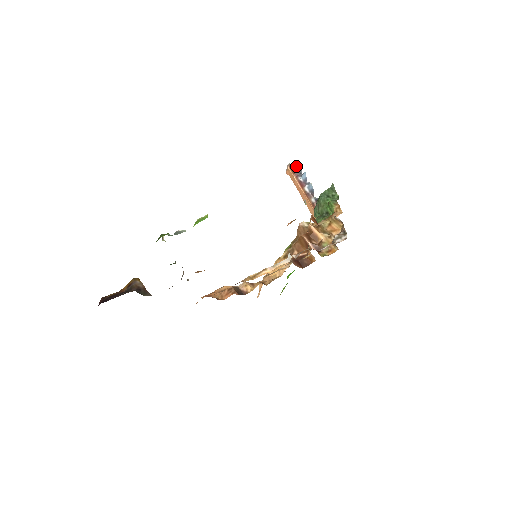
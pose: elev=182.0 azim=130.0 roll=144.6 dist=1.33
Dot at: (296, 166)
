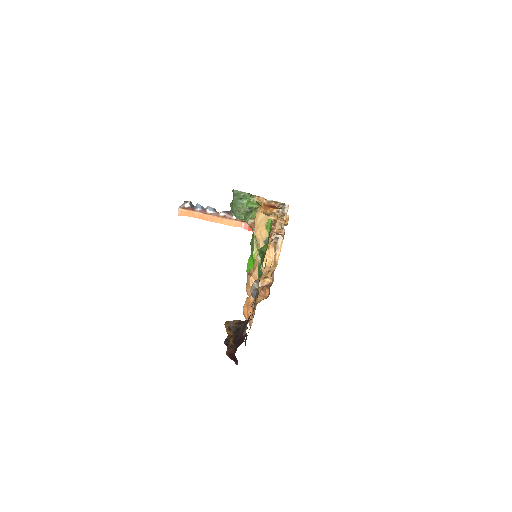
Dot at: (187, 204)
